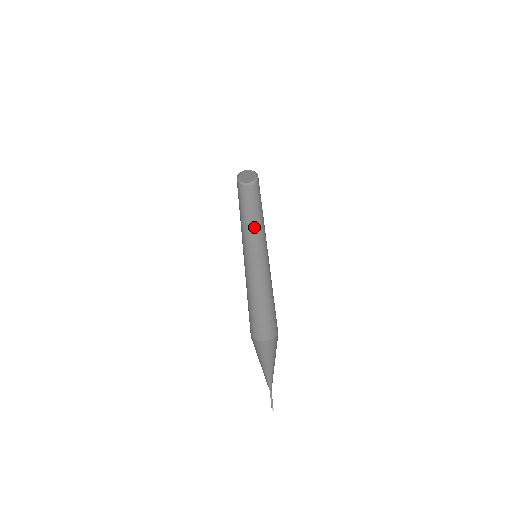
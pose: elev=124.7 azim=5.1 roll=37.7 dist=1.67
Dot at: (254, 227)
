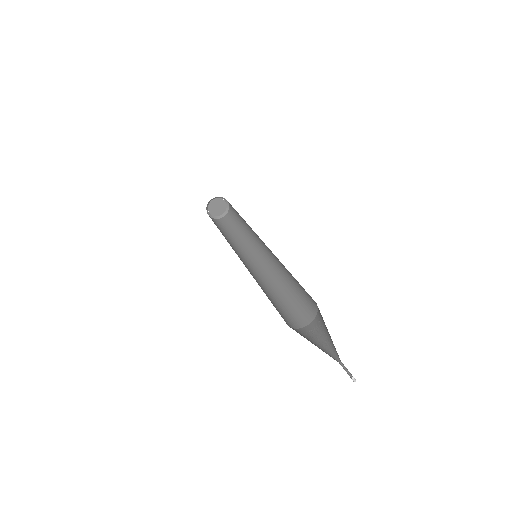
Dot at: (230, 243)
